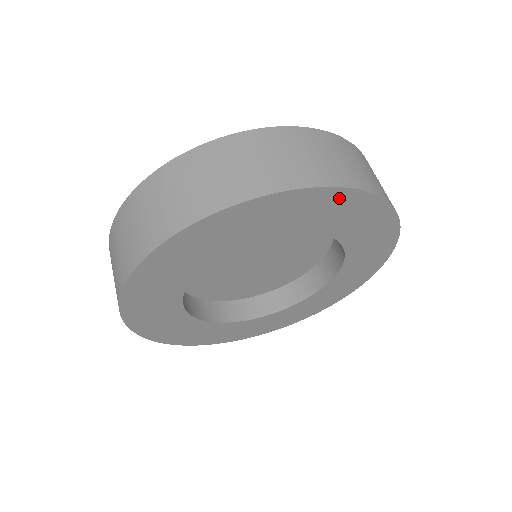
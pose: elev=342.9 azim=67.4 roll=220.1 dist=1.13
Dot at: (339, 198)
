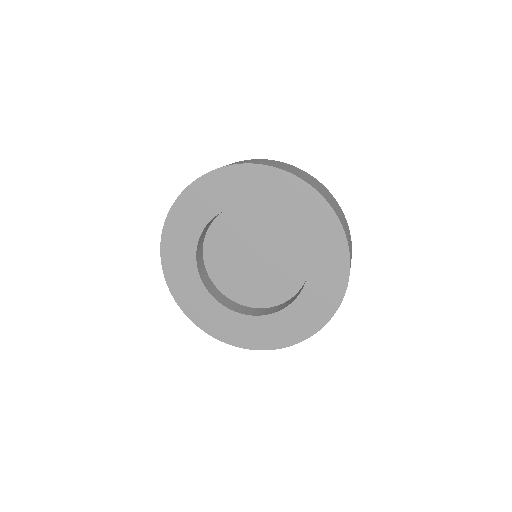
Dot at: (234, 174)
